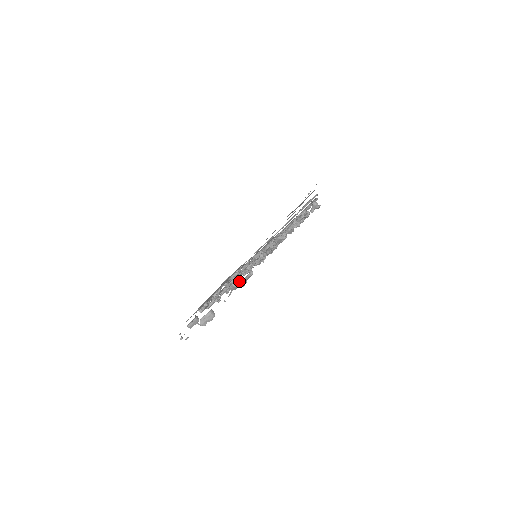
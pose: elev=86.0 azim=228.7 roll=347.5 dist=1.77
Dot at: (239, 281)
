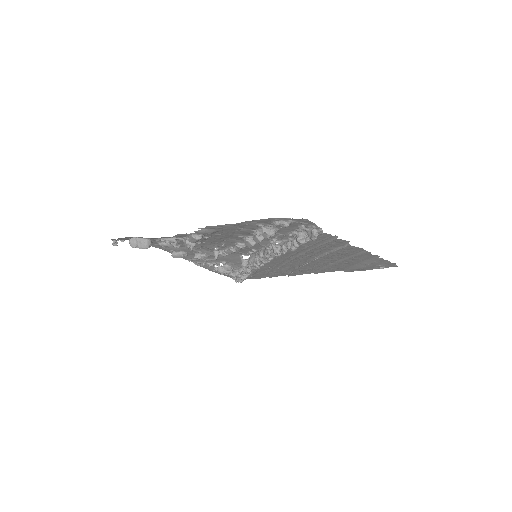
Dot at: (187, 237)
